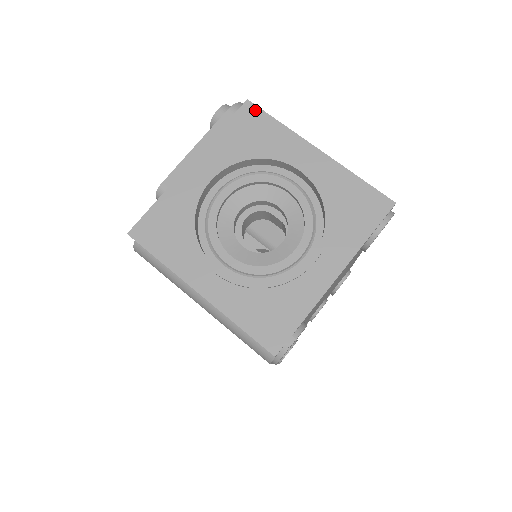
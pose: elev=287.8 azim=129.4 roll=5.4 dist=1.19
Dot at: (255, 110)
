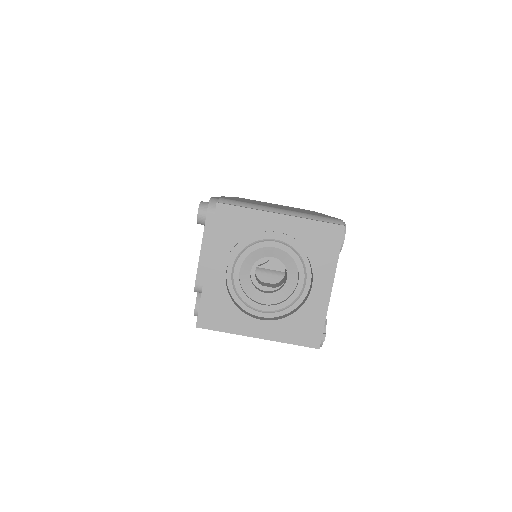
Dot at: (226, 208)
